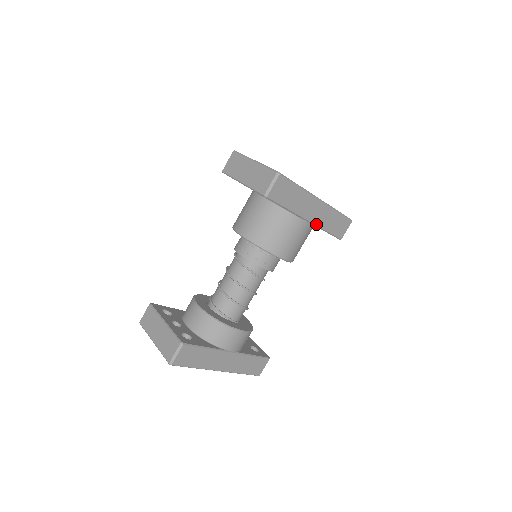
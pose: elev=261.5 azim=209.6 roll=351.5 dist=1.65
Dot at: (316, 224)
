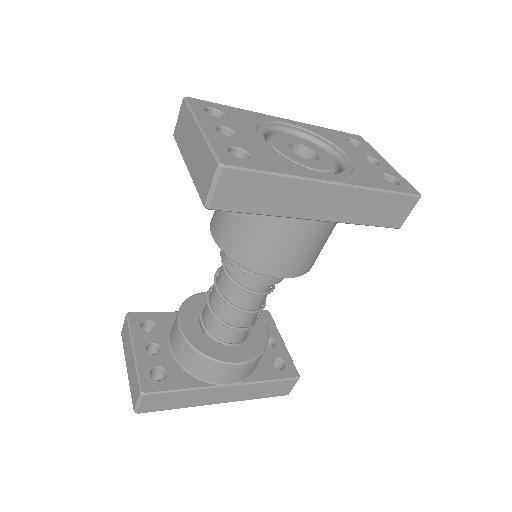
Dot at: (337, 220)
